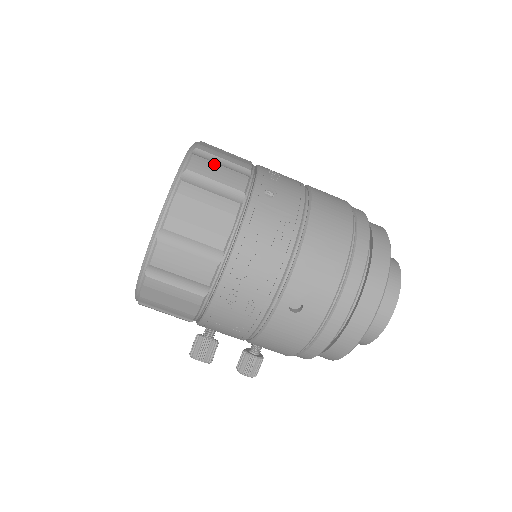
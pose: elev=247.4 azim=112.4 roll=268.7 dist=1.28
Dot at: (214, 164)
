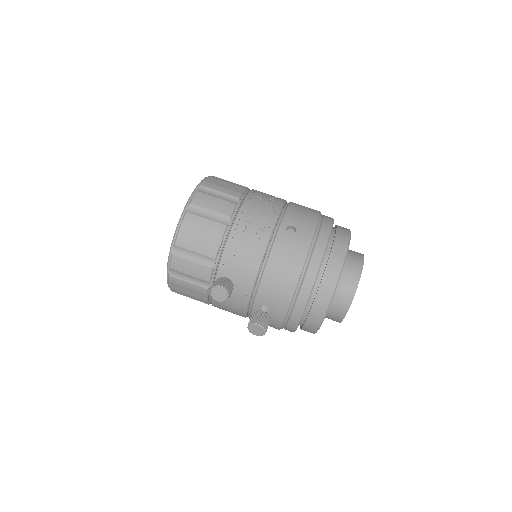
Dot at: occluded
